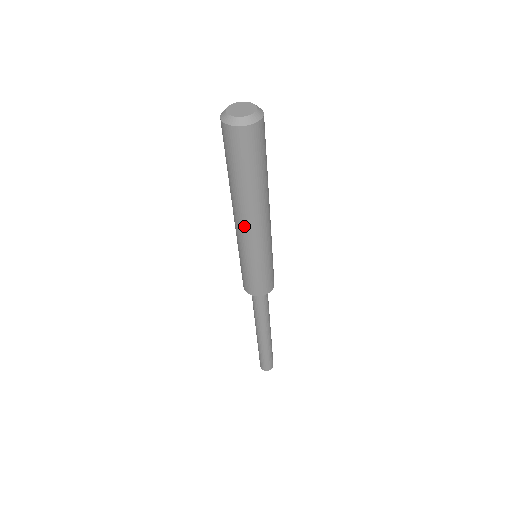
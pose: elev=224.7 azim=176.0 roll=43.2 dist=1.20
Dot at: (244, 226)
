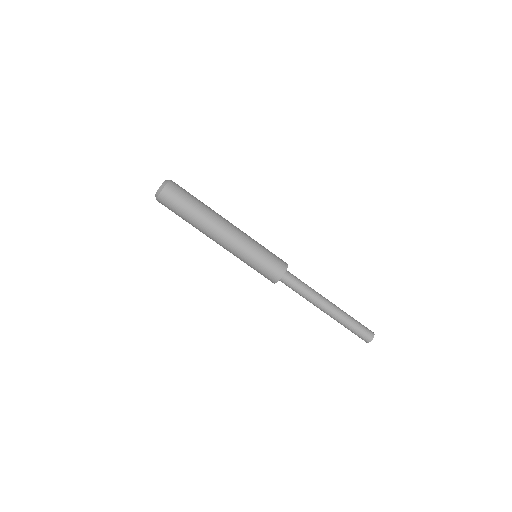
Dot at: (217, 243)
